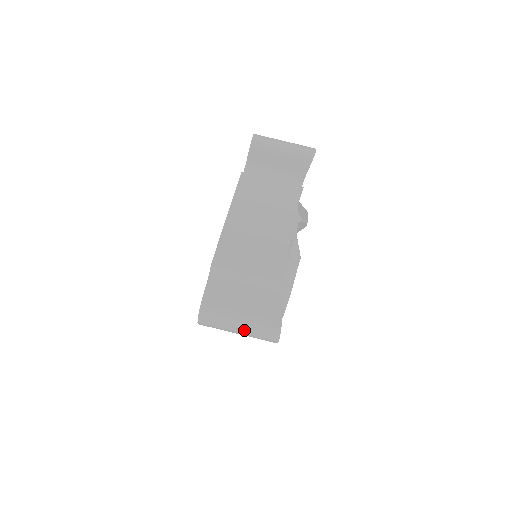
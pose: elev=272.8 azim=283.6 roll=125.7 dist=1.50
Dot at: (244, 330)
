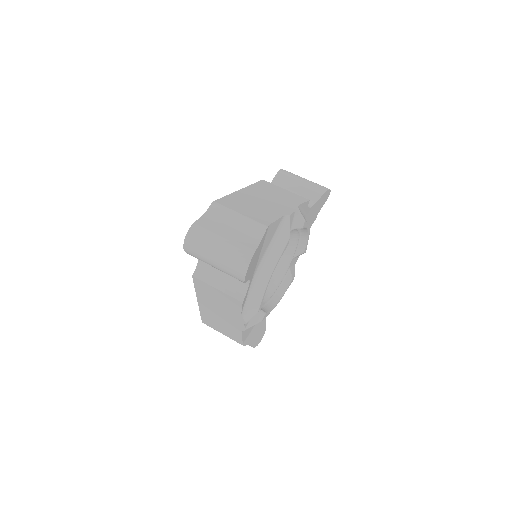
Dot at: (219, 256)
